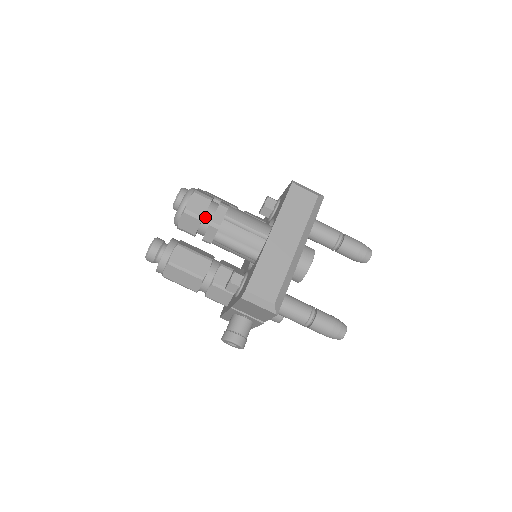
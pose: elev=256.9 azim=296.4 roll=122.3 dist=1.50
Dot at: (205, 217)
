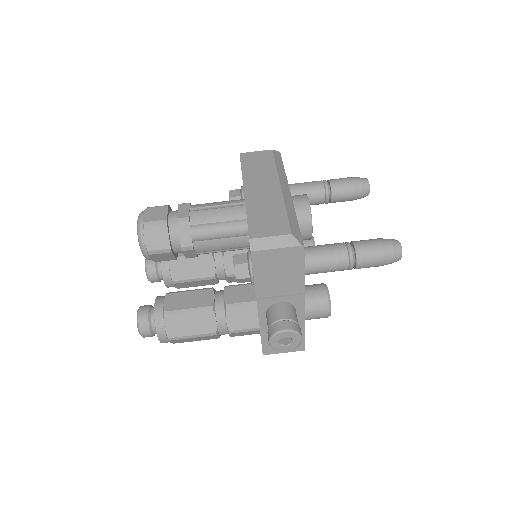
Dot at: (170, 222)
